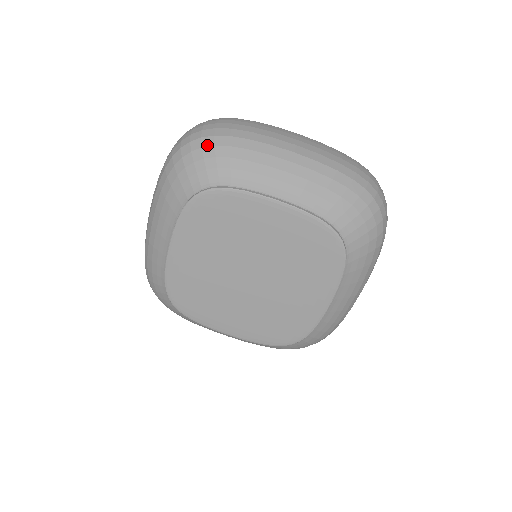
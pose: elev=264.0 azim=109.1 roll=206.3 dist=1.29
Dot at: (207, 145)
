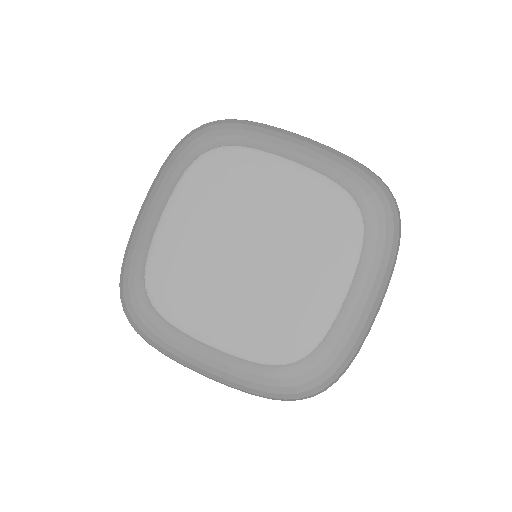
Dot at: (221, 123)
